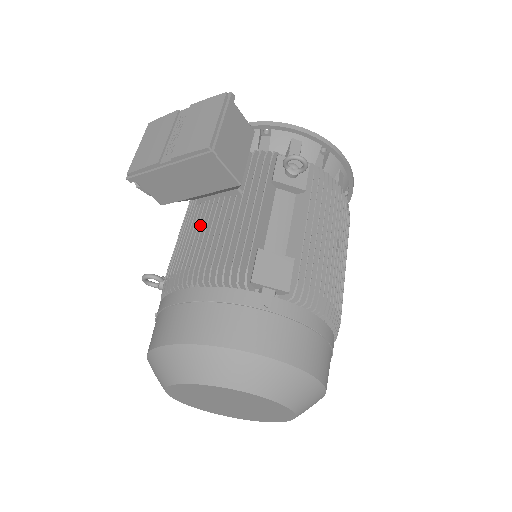
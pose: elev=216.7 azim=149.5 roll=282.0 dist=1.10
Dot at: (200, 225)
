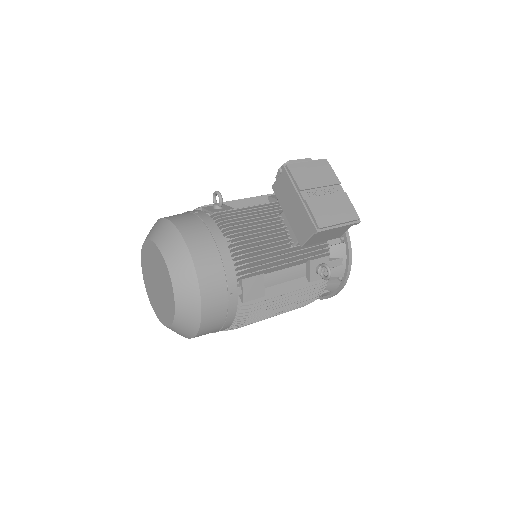
Dot at: (267, 224)
